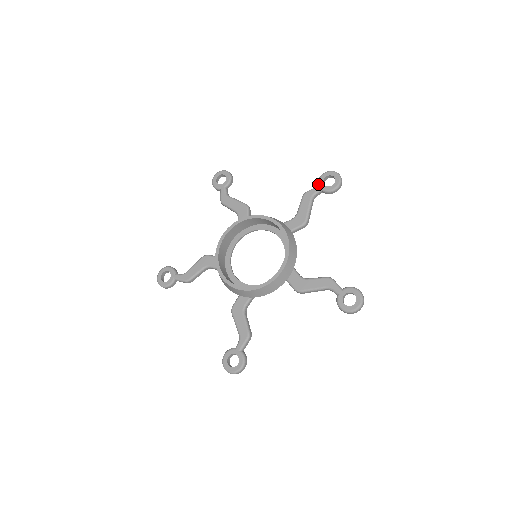
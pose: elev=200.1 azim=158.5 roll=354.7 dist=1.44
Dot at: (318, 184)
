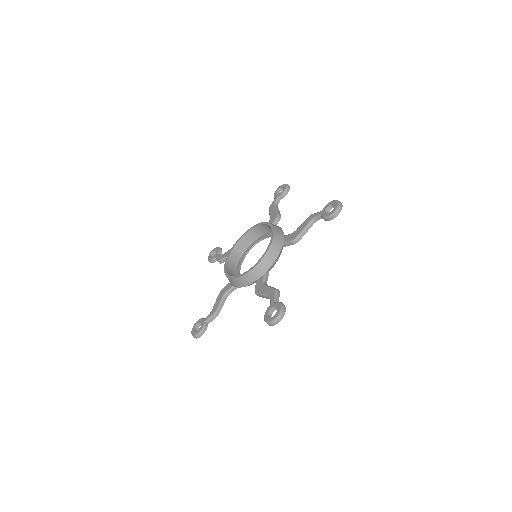
Dot at: (274, 198)
